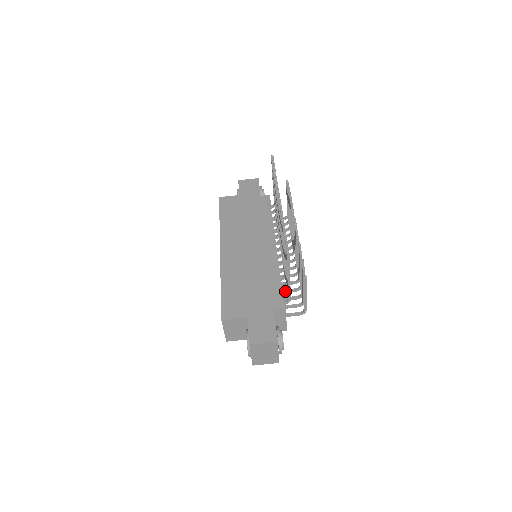
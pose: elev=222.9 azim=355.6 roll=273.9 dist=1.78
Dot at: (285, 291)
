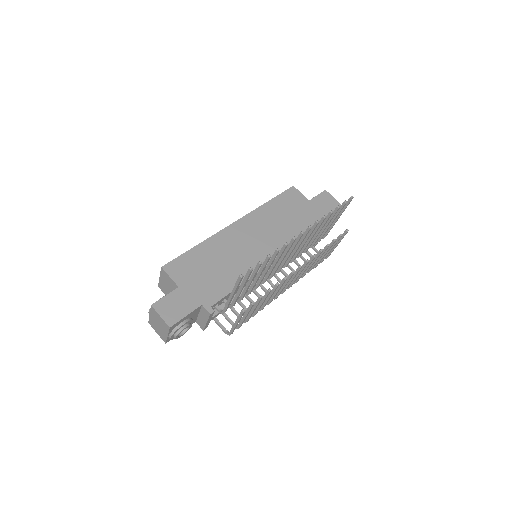
Dot at: (241, 304)
